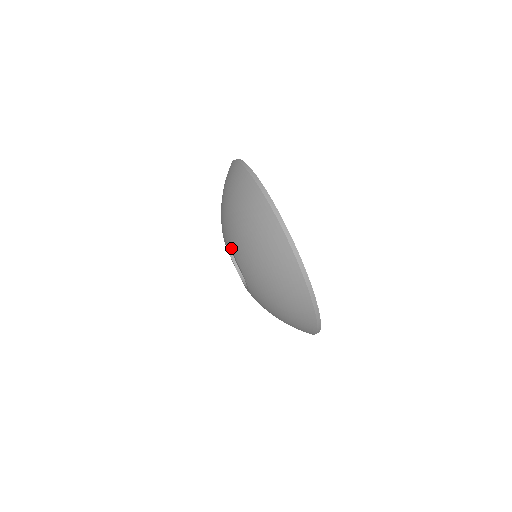
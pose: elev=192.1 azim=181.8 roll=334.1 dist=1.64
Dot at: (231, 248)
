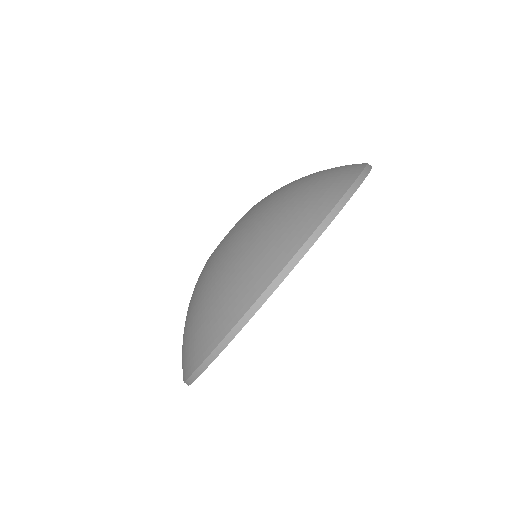
Dot at: occluded
